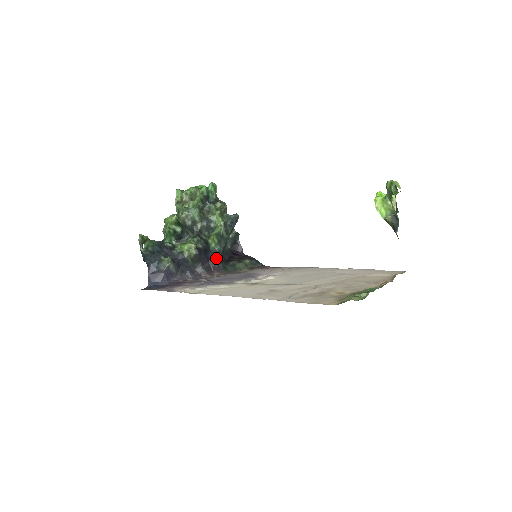
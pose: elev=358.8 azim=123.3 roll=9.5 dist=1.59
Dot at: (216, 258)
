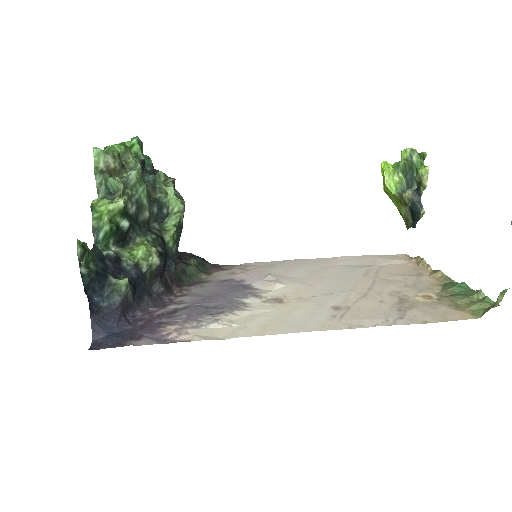
Dot at: (173, 265)
